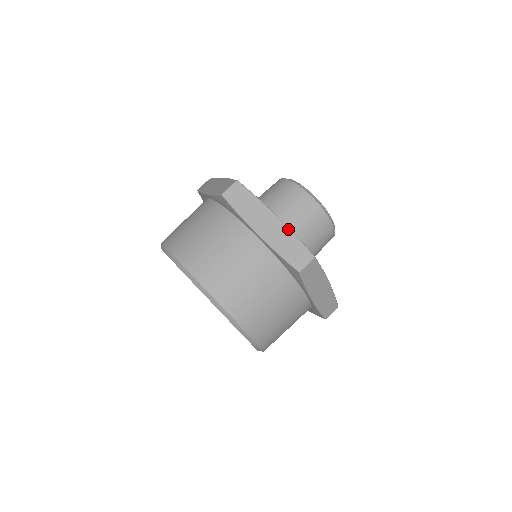
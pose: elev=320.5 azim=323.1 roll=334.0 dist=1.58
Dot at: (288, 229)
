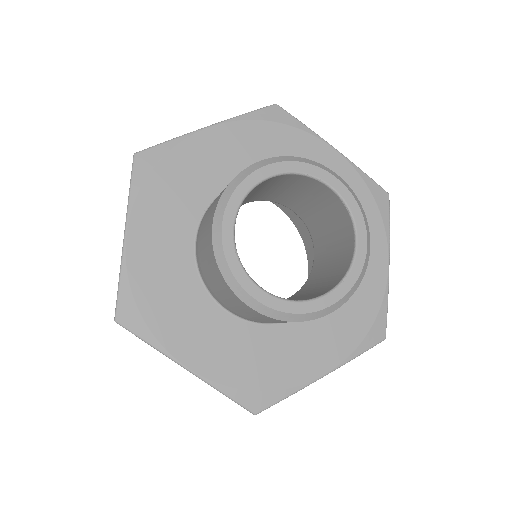
Dot at: (208, 384)
